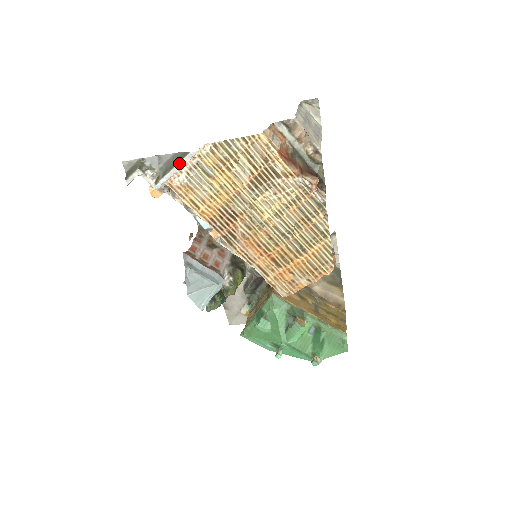
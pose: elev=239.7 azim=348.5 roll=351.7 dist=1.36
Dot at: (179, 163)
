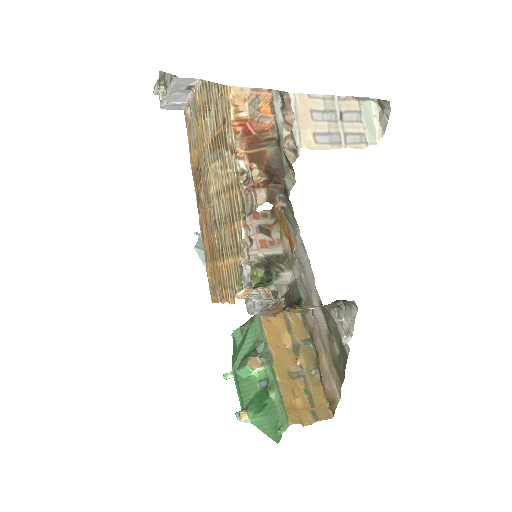
Dot at: (169, 86)
